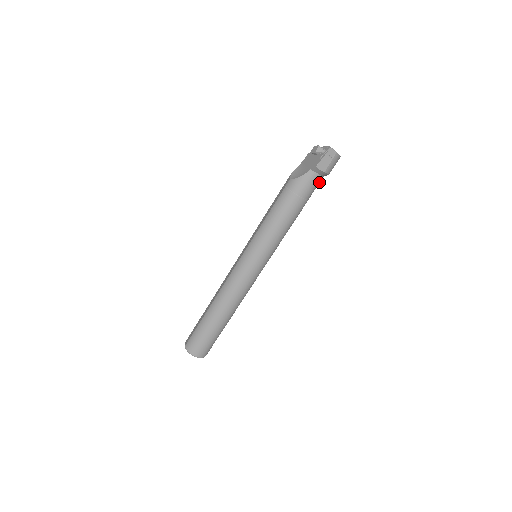
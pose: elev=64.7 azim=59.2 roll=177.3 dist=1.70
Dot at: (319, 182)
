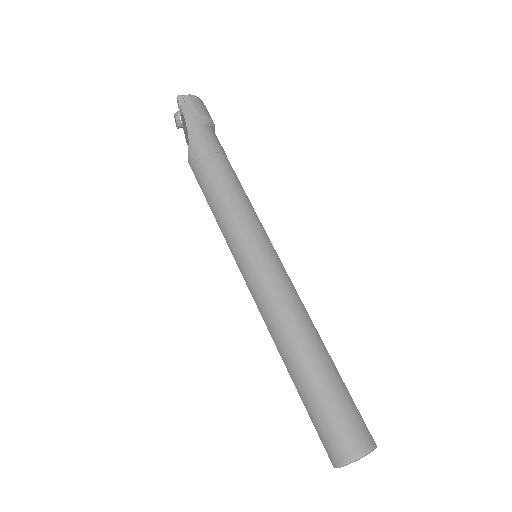
Dot at: (213, 134)
